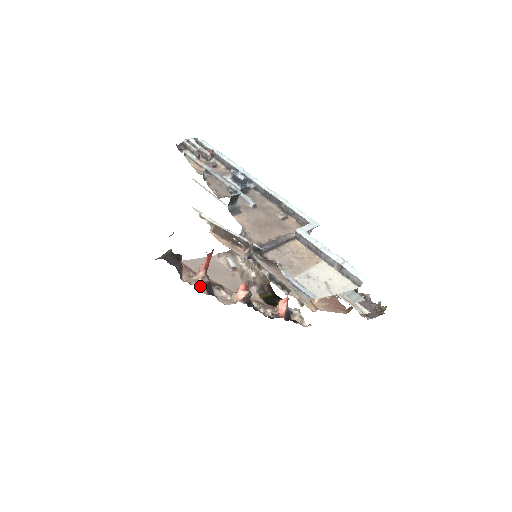
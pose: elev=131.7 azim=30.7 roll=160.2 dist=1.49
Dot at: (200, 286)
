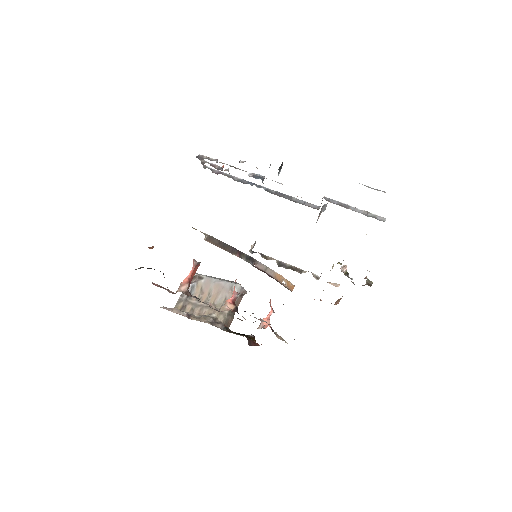
Dot at: occluded
